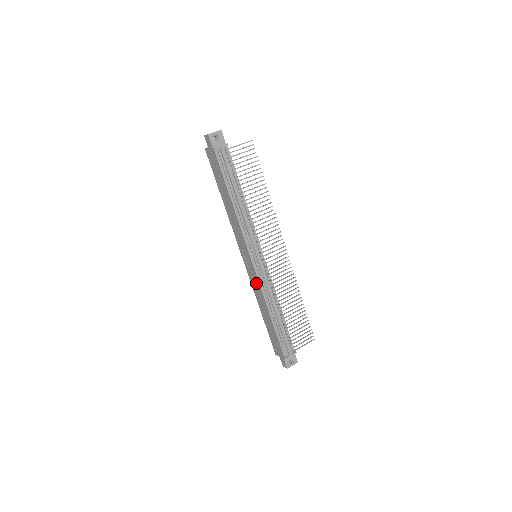
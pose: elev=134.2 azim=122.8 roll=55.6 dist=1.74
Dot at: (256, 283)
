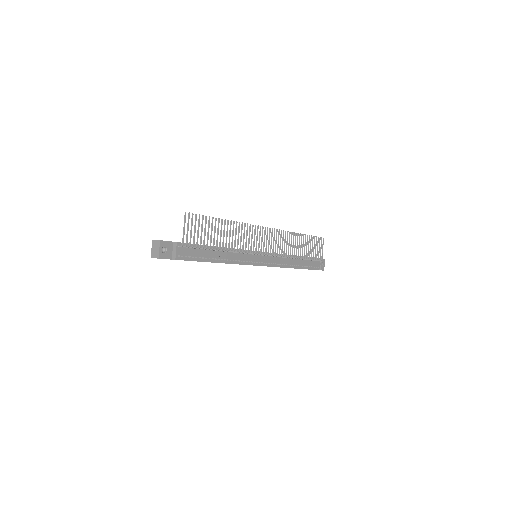
Dot at: occluded
